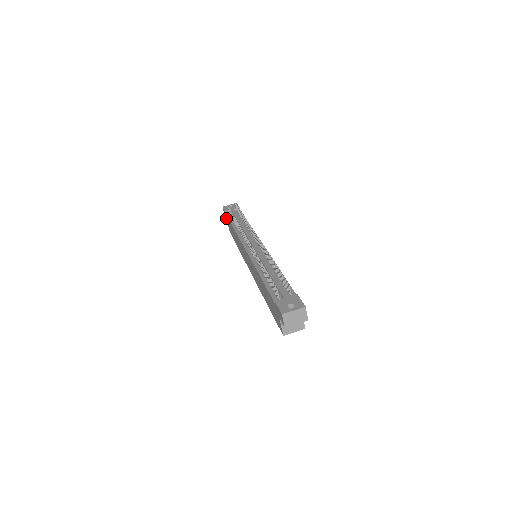
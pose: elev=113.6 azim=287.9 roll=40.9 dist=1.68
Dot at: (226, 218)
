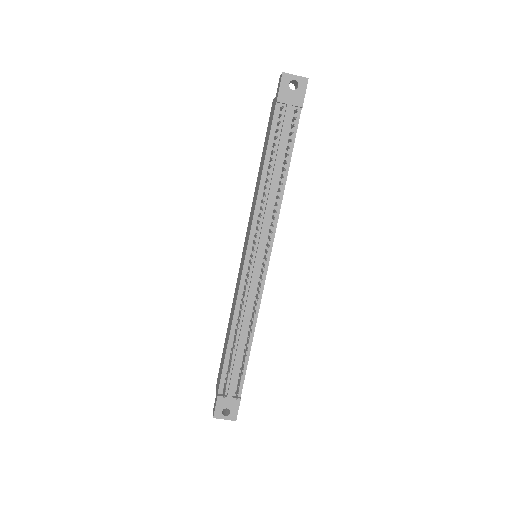
Dot at: (276, 97)
